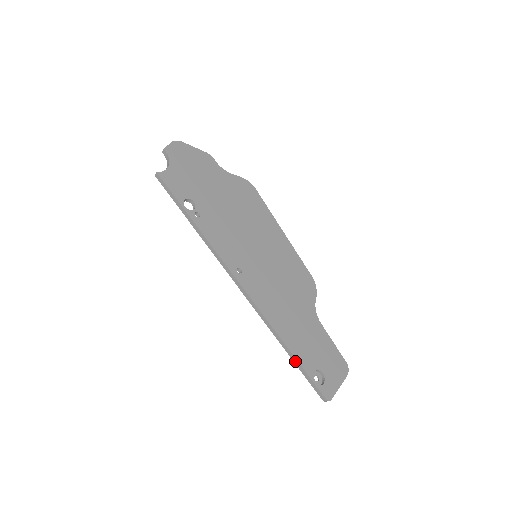
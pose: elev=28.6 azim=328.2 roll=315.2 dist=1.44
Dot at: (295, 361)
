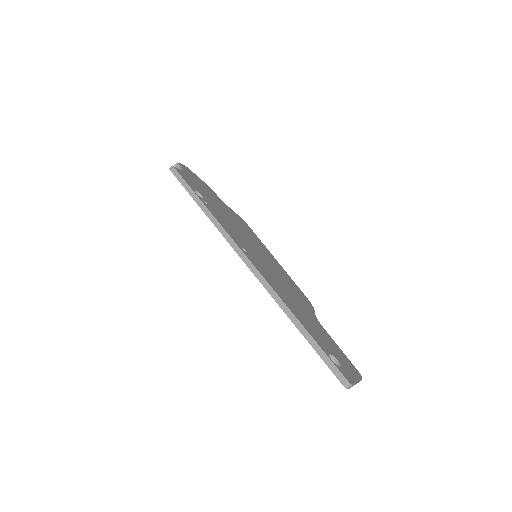
Dot at: (307, 337)
